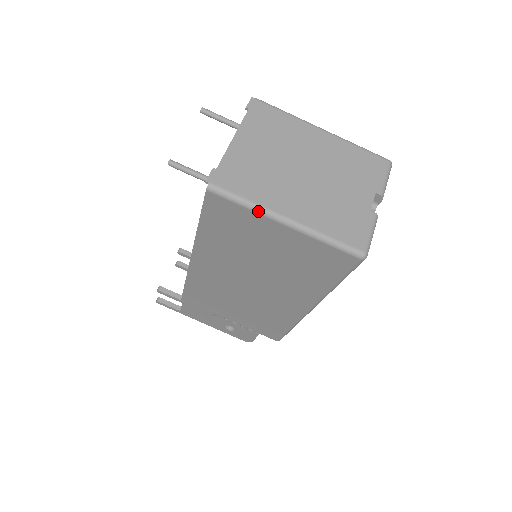
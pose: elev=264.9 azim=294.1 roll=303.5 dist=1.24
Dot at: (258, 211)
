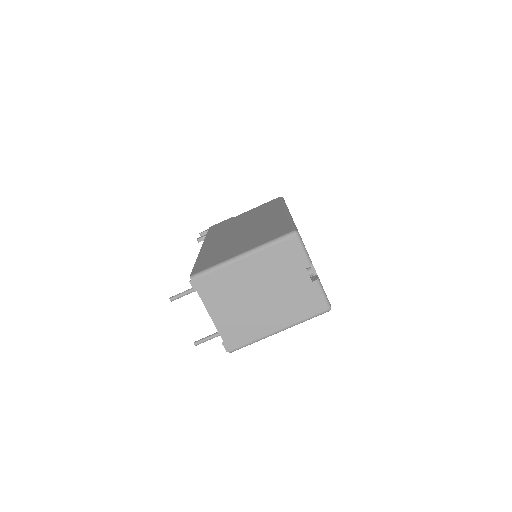
Dot at: occluded
